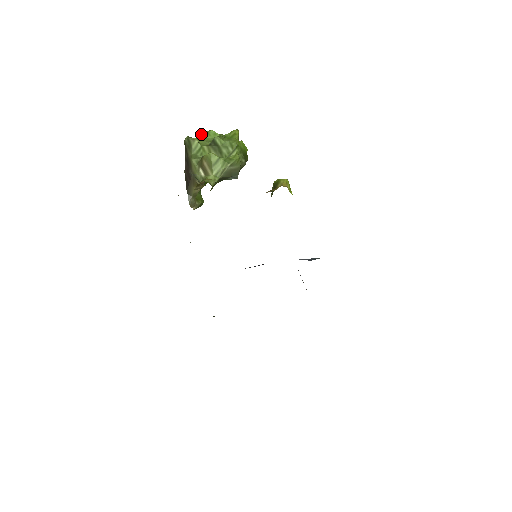
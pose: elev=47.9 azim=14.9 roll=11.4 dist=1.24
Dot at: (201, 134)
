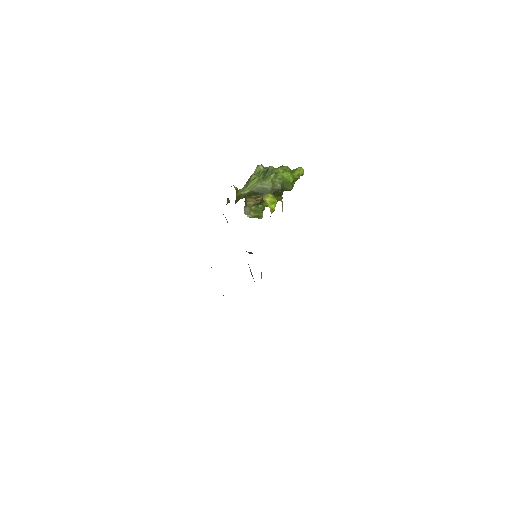
Dot at: (278, 167)
